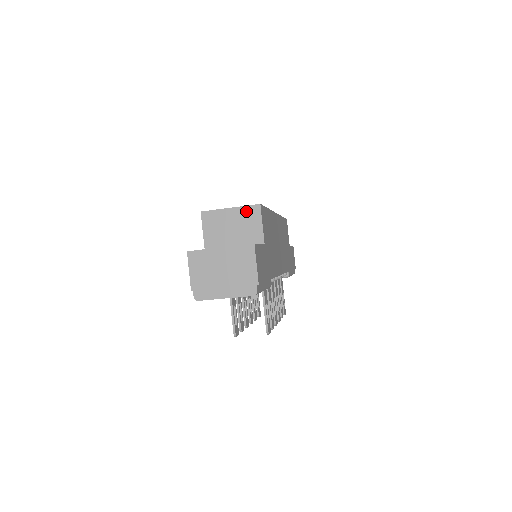
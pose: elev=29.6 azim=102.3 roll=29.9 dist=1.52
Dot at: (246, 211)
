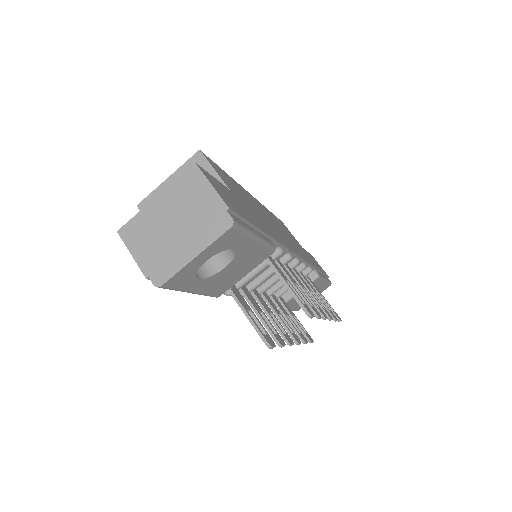
Dot at: occluded
